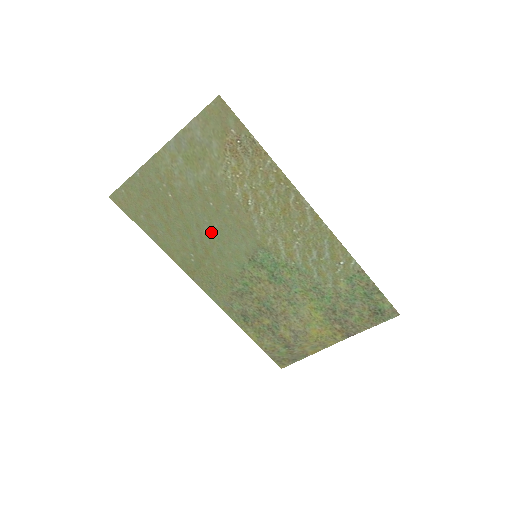
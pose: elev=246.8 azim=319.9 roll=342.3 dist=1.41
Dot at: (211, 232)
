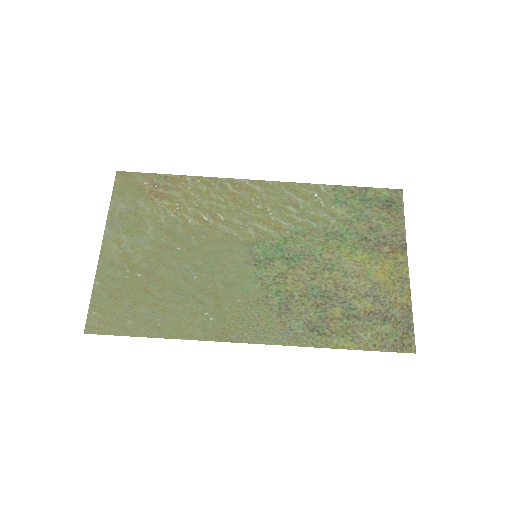
Dot at: (201, 273)
